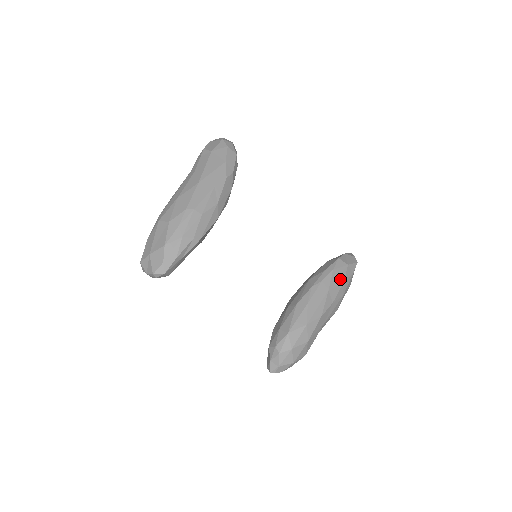
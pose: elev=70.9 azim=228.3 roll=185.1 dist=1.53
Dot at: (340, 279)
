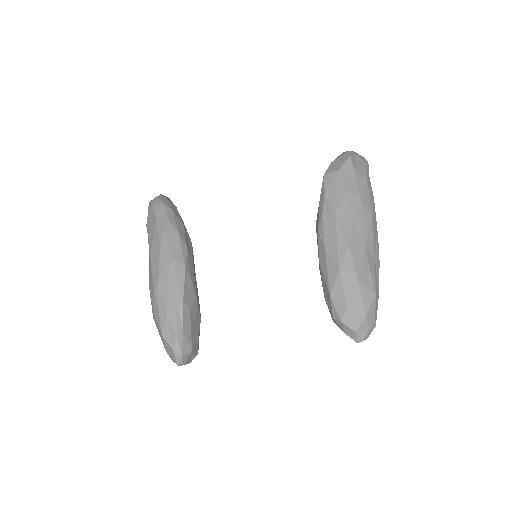
Dot at: (340, 192)
